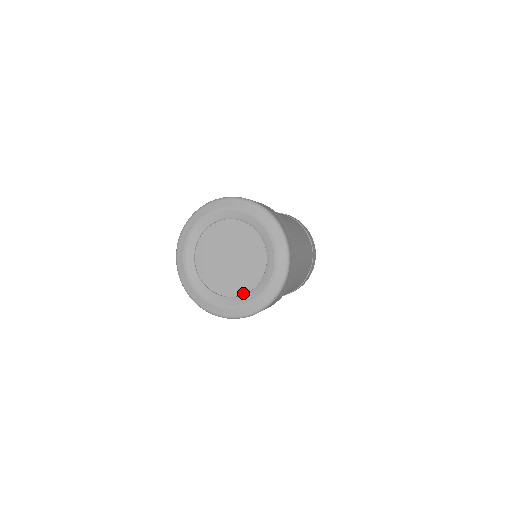
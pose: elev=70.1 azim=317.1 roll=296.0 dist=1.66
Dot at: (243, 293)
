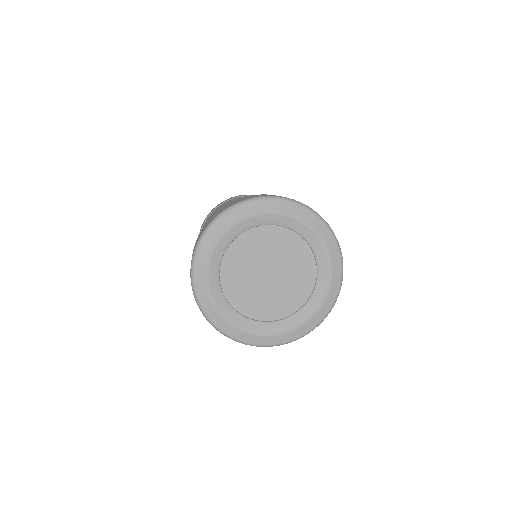
Dot at: (306, 299)
